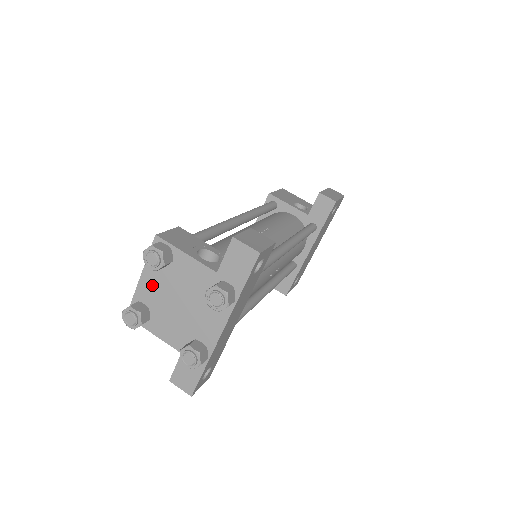
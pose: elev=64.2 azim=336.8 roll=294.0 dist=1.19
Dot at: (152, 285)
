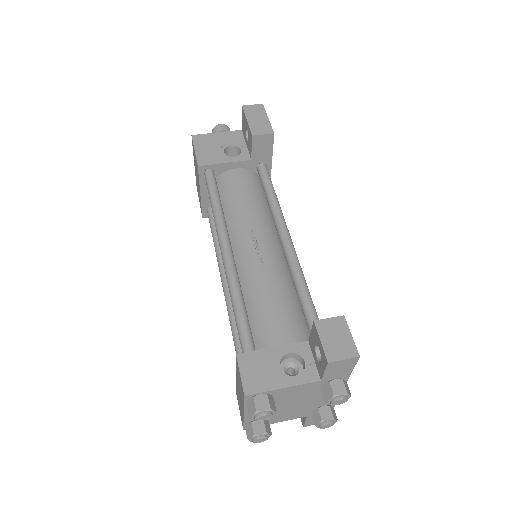
Dot at: occluded
